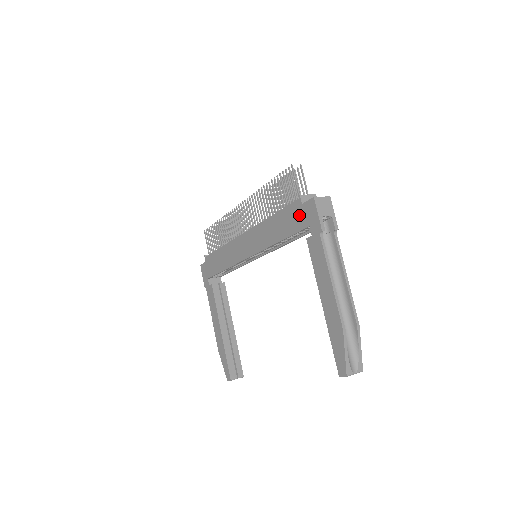
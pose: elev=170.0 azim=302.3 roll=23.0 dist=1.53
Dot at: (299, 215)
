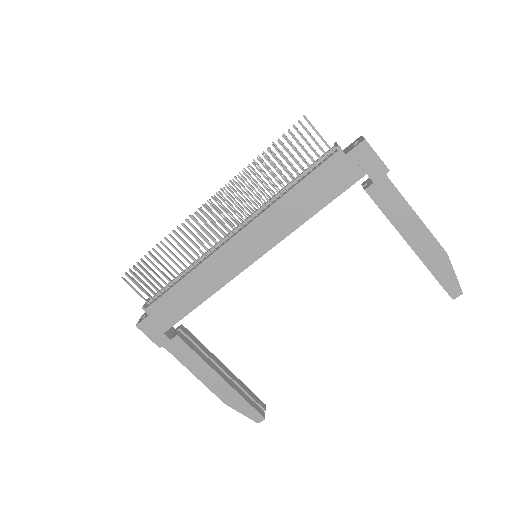
Dot at: (344, 169)
